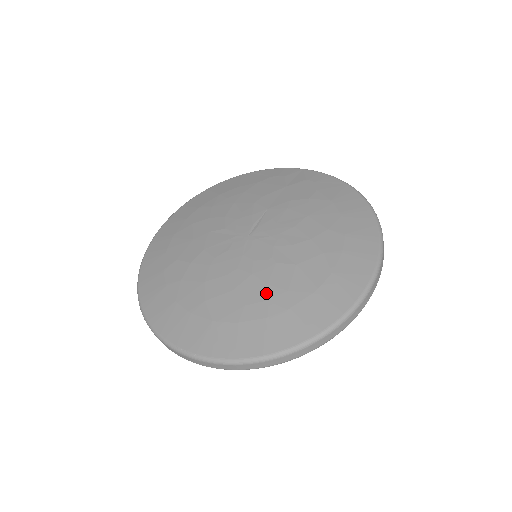
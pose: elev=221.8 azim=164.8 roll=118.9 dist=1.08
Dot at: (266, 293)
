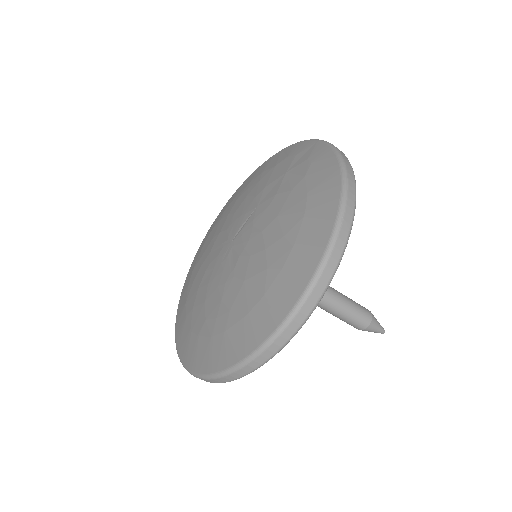
Dot at: (218, 310)
